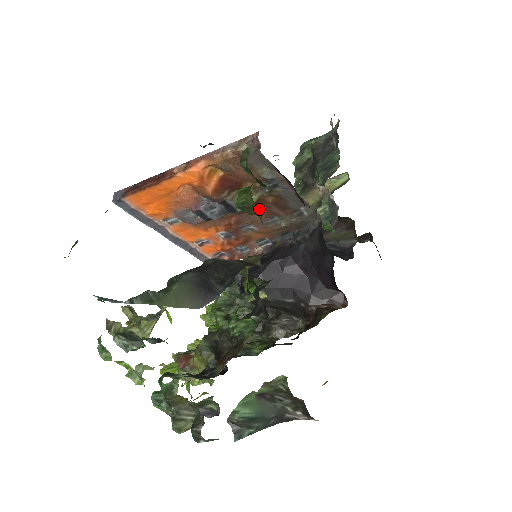
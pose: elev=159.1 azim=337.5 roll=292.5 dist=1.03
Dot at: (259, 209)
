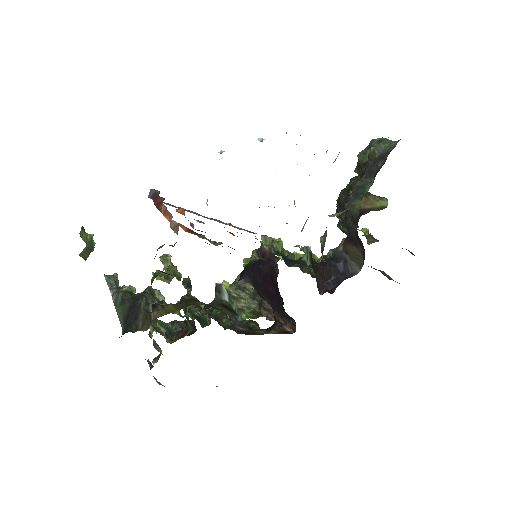
Dot at: occluded
